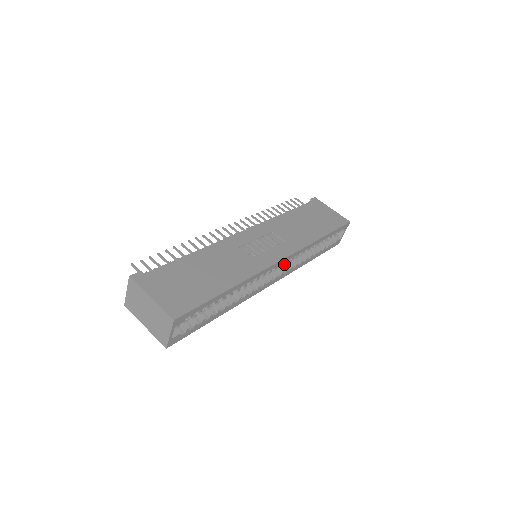
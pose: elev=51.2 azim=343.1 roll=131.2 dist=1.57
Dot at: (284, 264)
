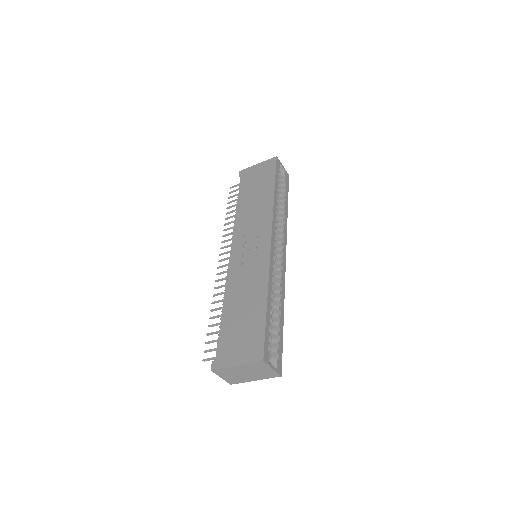
Dot at: (276, 237)
